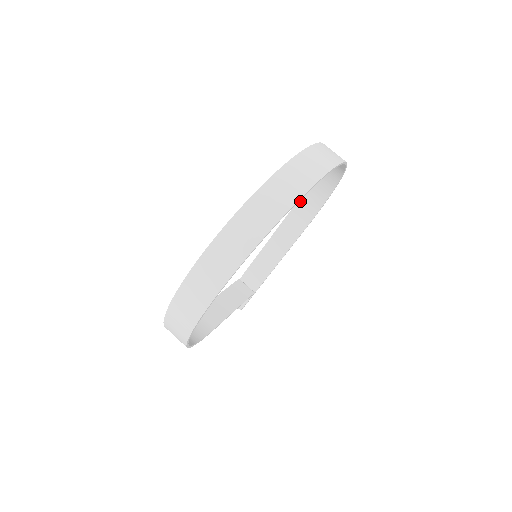
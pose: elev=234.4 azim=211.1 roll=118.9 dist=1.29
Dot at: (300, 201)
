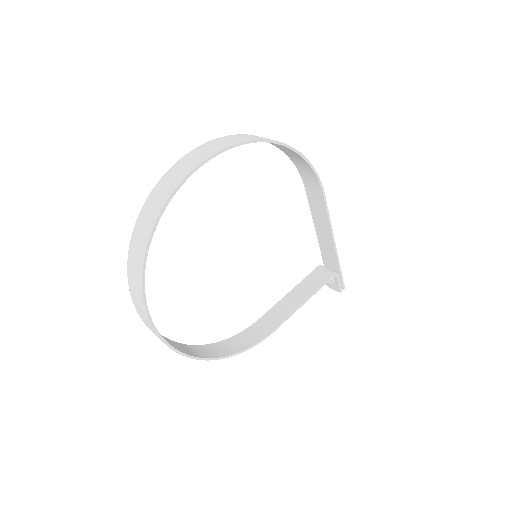
Dot at: (301, 175)
